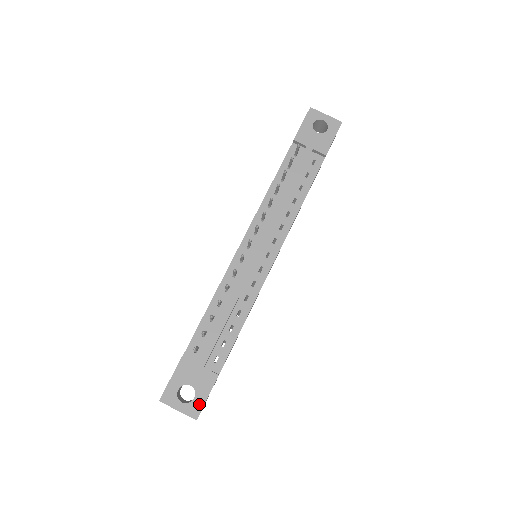
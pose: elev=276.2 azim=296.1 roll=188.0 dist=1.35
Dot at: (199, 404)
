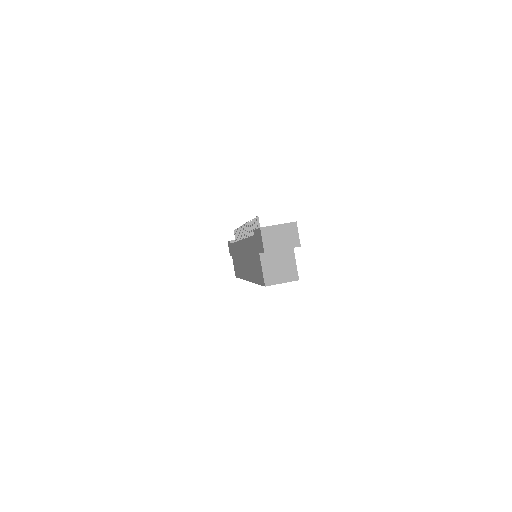
Dot at: occluded
